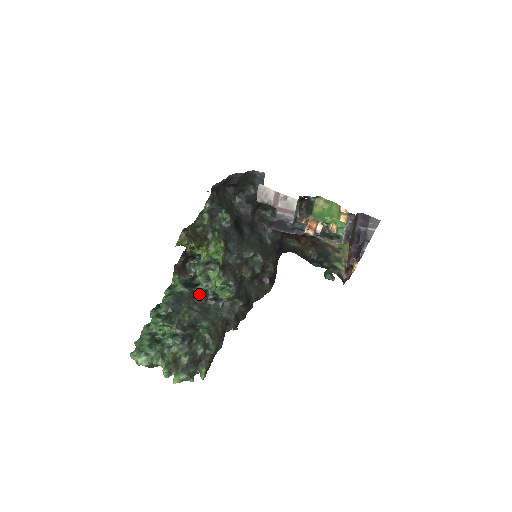
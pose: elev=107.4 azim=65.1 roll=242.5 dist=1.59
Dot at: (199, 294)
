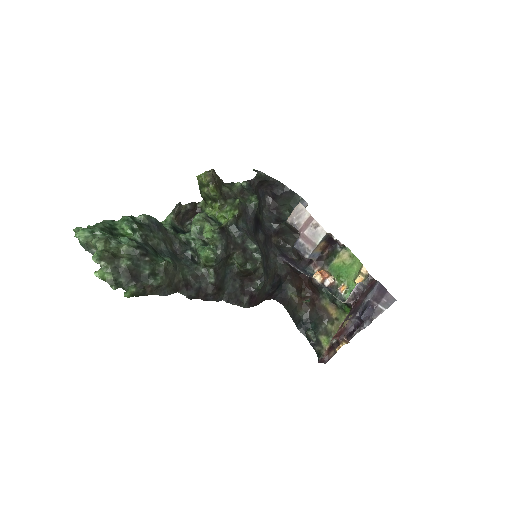
Dot at: (180, 244)
